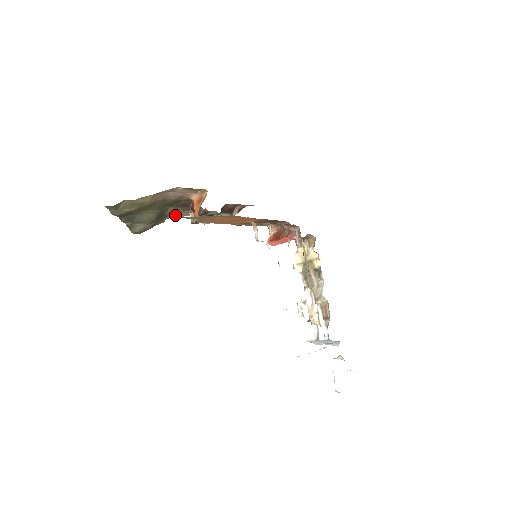
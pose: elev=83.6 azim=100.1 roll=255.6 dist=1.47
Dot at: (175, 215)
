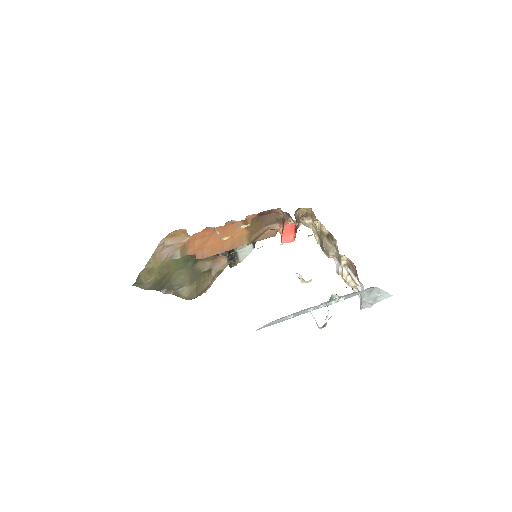
Dot at: (218, 269)
